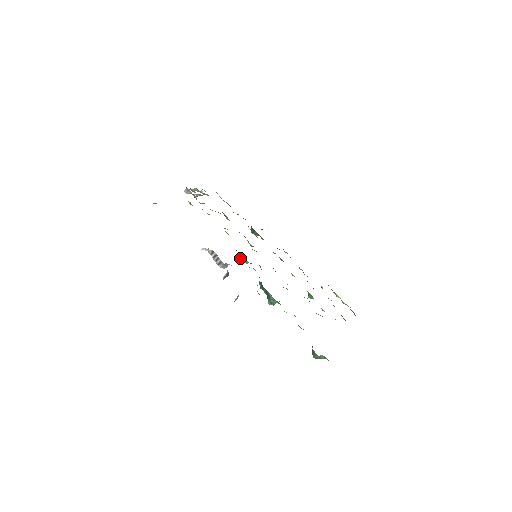
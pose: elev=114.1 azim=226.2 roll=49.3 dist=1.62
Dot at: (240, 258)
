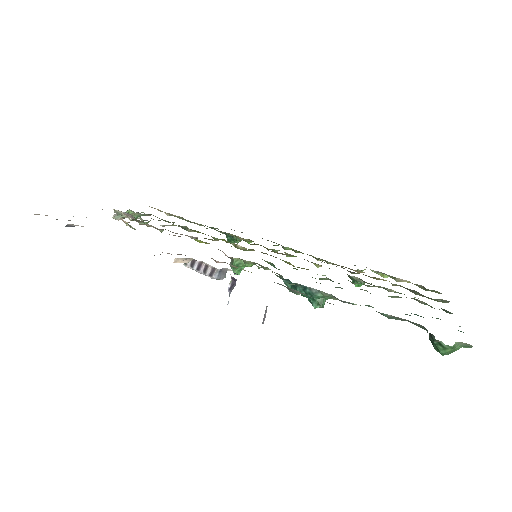
Dot at: (236, 263)
